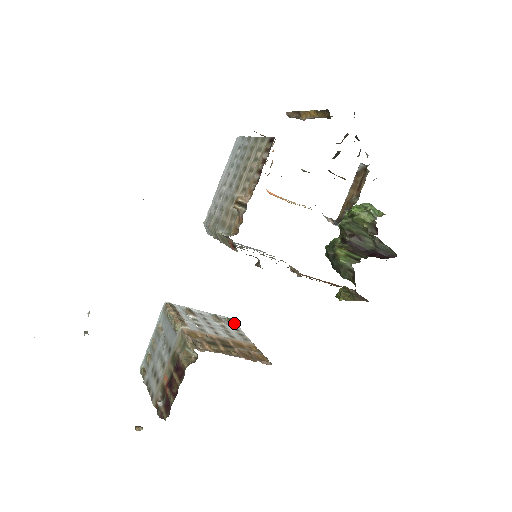
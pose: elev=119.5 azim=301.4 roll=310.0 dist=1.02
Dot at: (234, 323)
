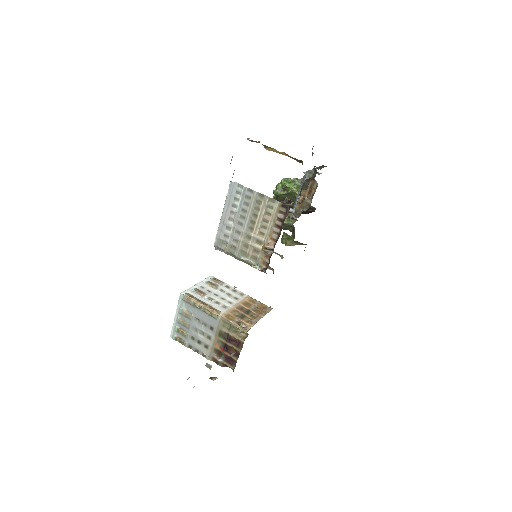
Dot at: (221, 281)
